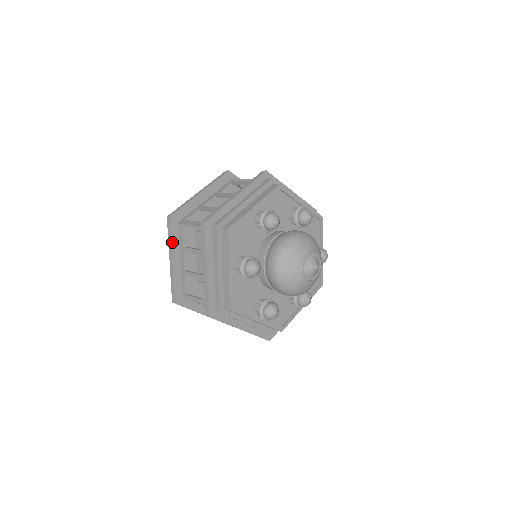
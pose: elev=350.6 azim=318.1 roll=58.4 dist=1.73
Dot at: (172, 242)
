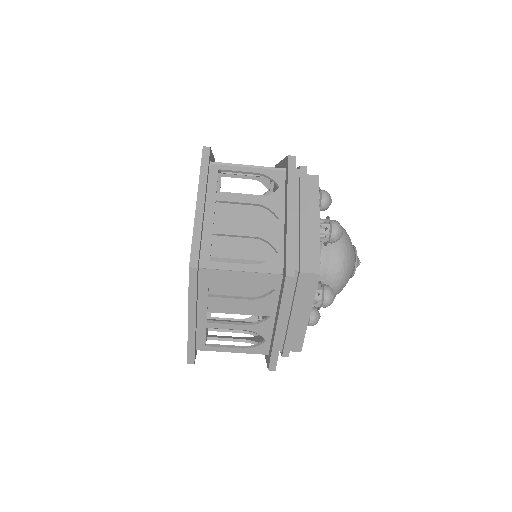
Dot at: (213, 158)
